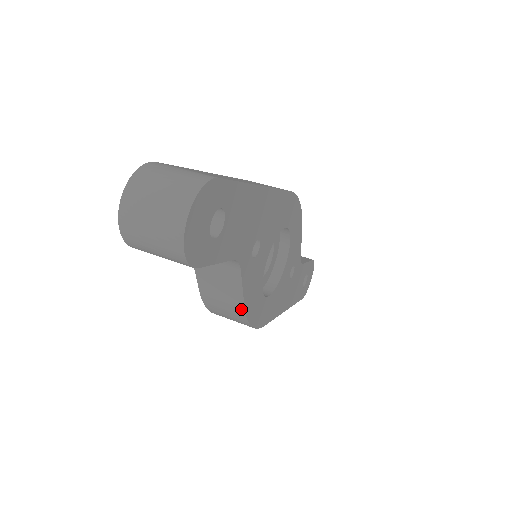
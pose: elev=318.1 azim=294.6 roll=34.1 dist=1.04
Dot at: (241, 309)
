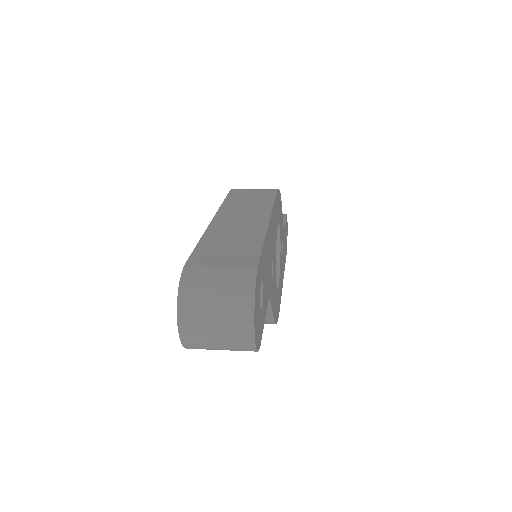
Dot at: (270, 321)
